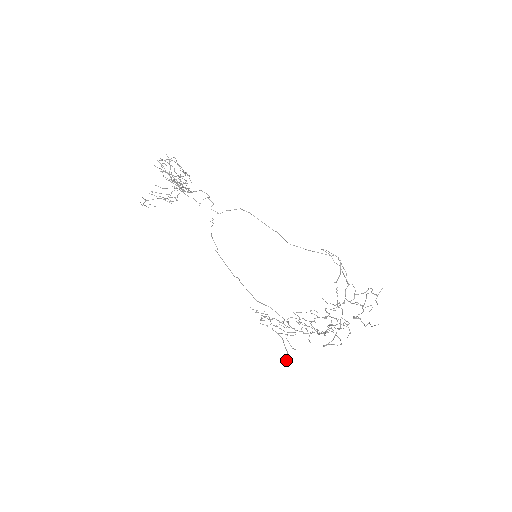
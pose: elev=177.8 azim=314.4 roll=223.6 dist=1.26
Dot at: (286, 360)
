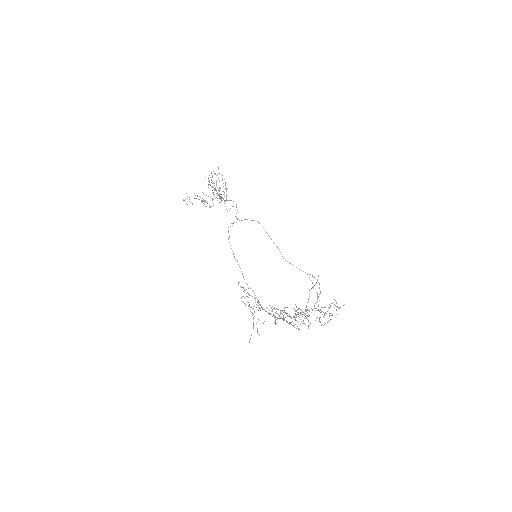
Dot at: occluded
